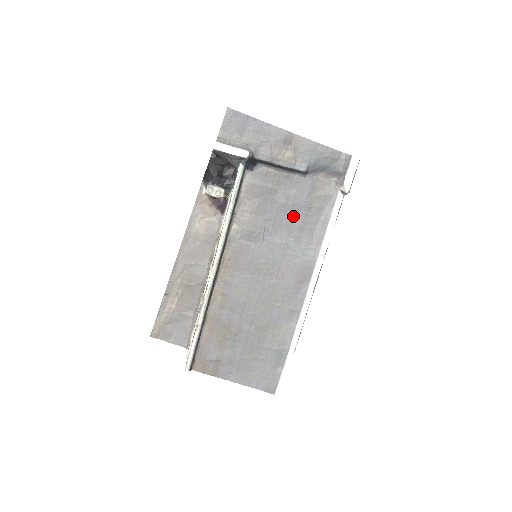
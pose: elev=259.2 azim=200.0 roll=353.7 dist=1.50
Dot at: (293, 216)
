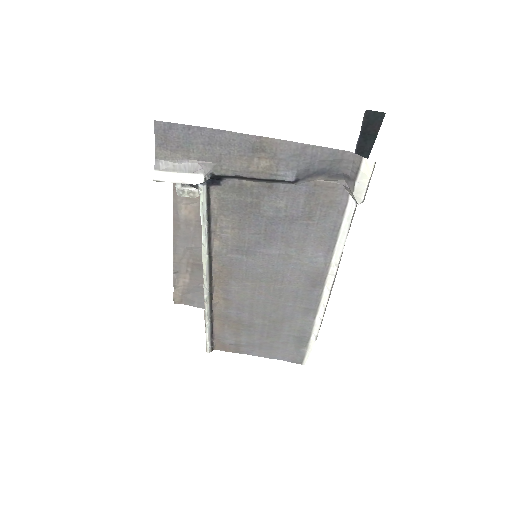
Dot at: (289, 227)
